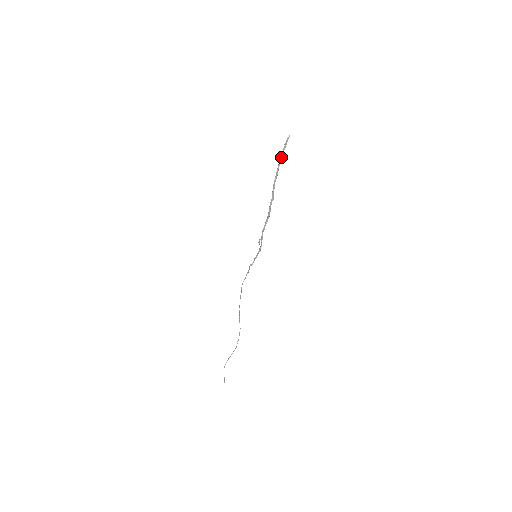
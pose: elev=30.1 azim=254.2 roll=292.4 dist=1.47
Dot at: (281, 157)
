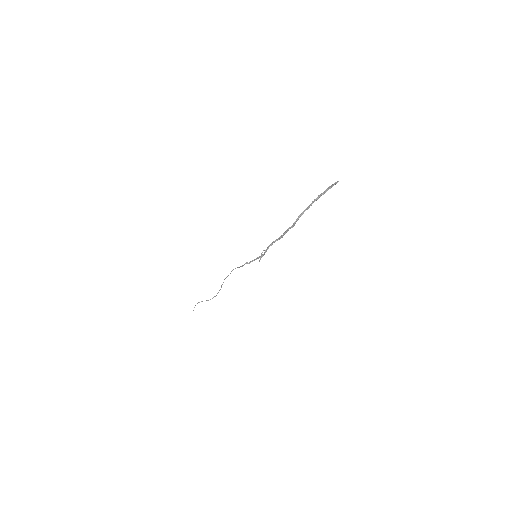
Dot at: (320, 195)
